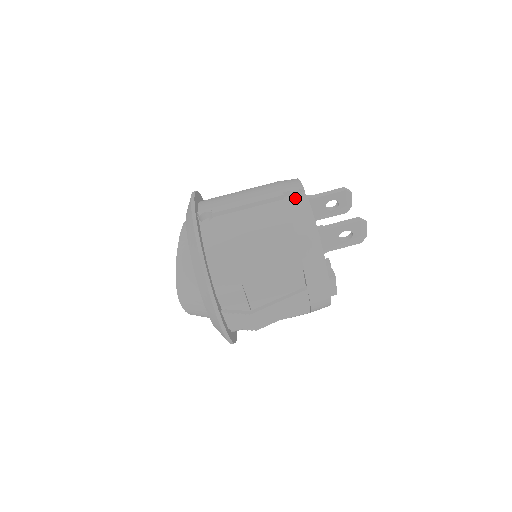
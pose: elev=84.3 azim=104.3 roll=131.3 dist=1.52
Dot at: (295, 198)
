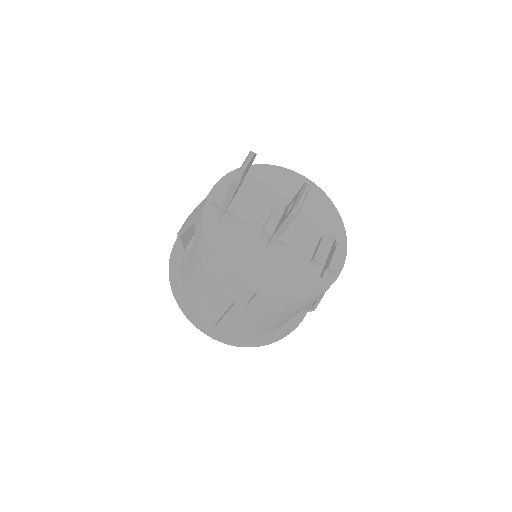
Dot at: (245, 291)
